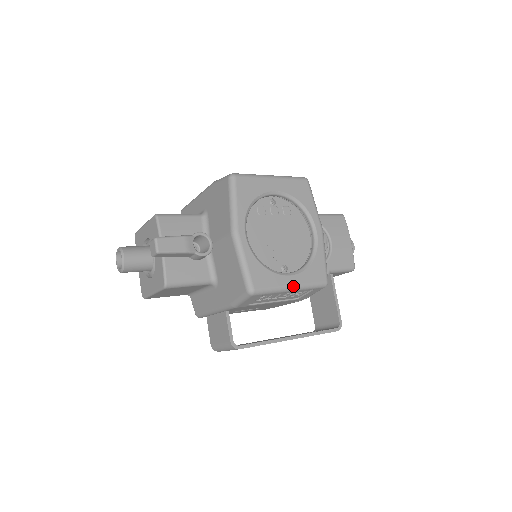
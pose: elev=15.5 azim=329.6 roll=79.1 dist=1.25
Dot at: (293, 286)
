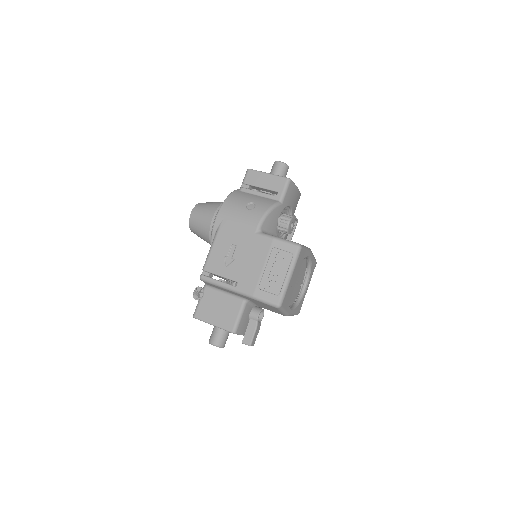
Dot at: occluded
